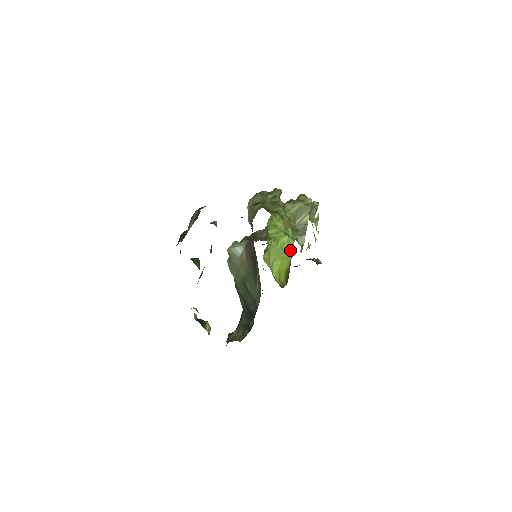
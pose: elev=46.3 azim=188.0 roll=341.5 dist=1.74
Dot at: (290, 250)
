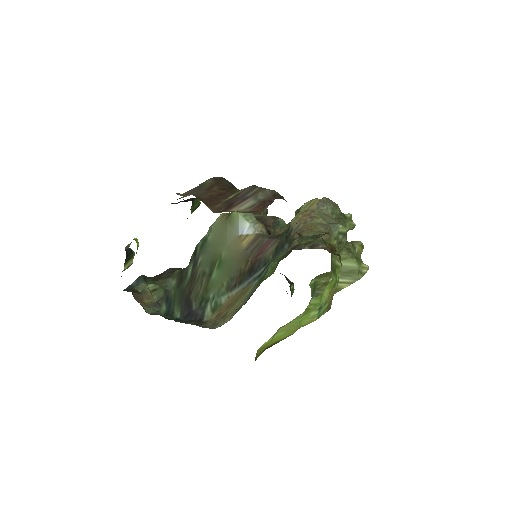
Dot at: (303, 324)
